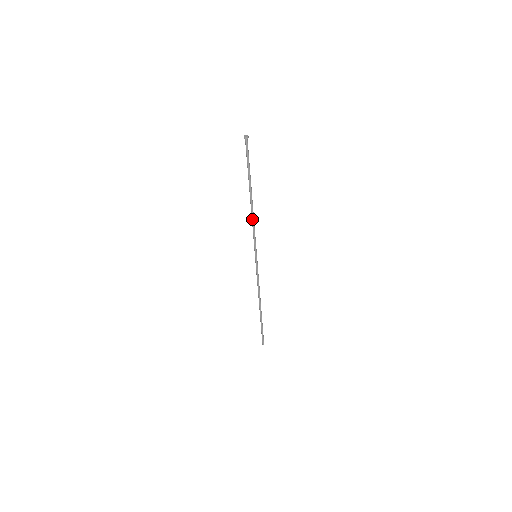
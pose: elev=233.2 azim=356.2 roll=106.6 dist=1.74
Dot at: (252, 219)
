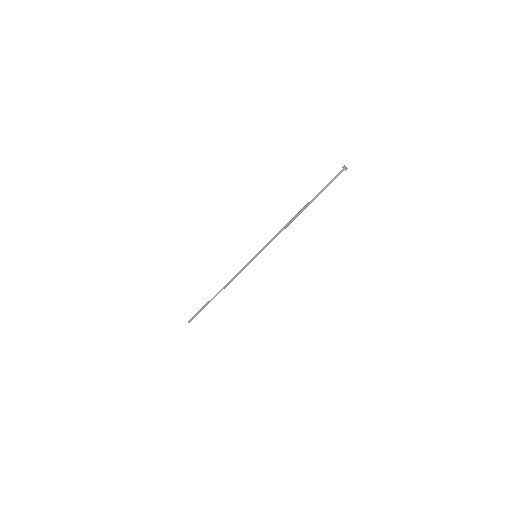
Dot at: (283, 228)
